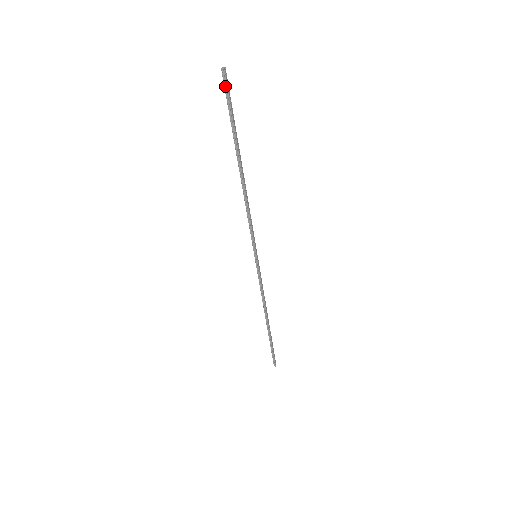
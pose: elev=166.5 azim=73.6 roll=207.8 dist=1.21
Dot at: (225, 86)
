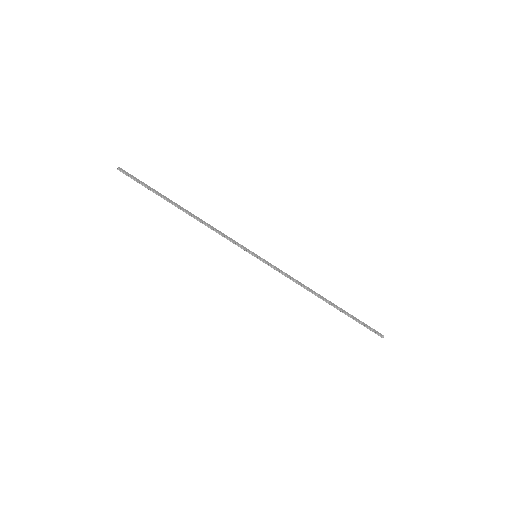
Dot at: (127, 175)
